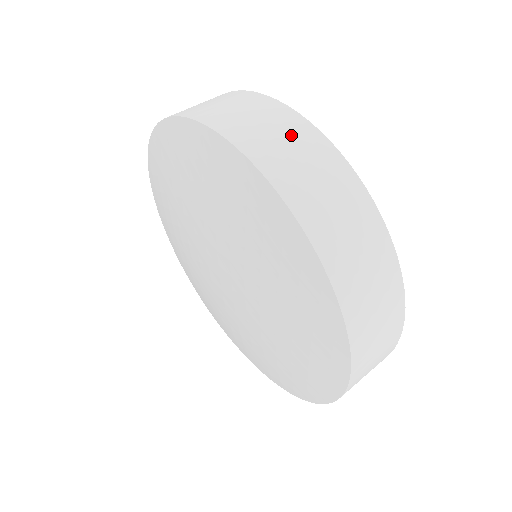
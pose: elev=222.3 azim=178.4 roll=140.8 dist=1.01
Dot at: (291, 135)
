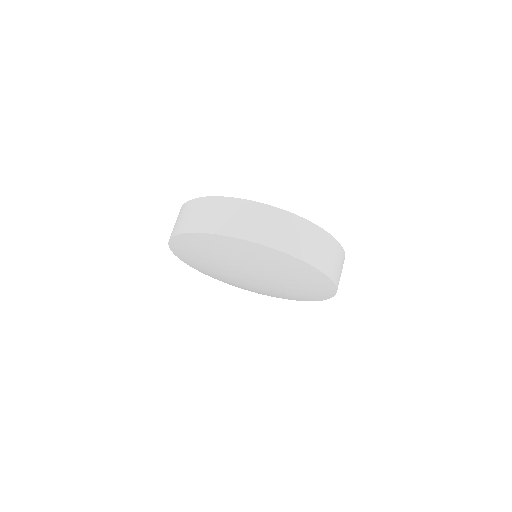
Dot at: (340, 260)
